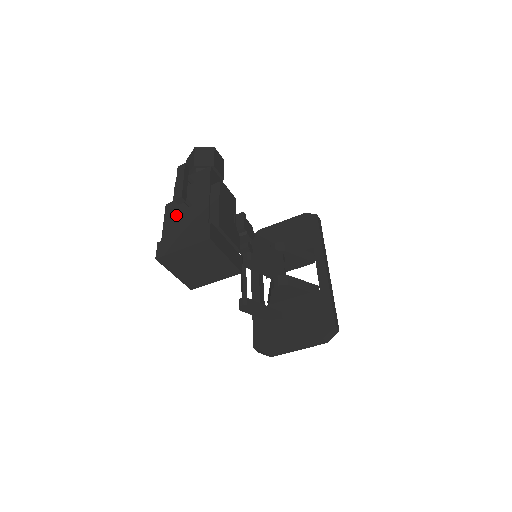
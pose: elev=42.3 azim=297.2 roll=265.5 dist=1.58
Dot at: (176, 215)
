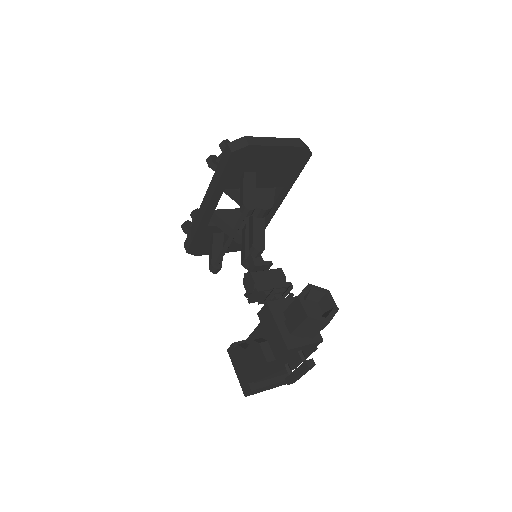
Dot at: (272, 370)
